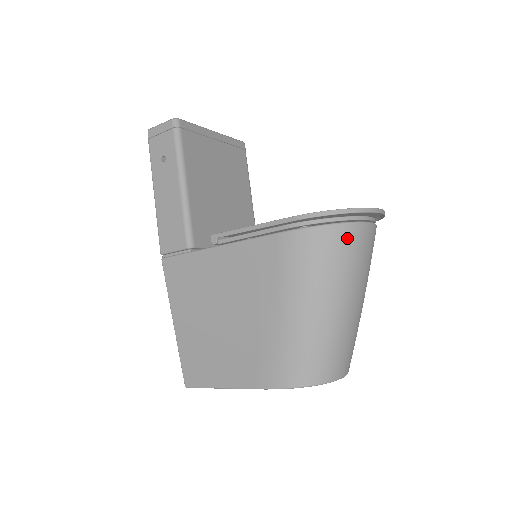
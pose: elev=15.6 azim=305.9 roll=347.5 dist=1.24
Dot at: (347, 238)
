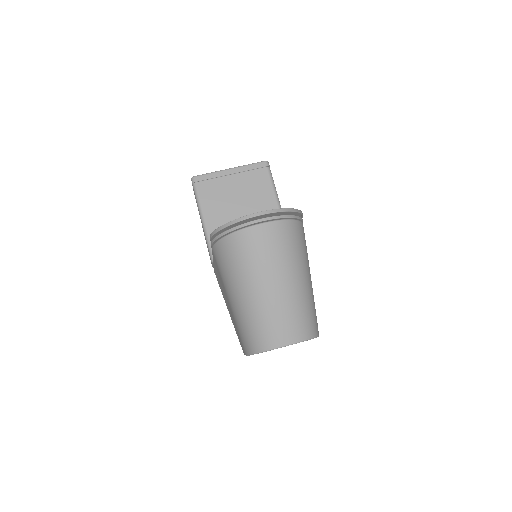
Dot at: (237, 243)
